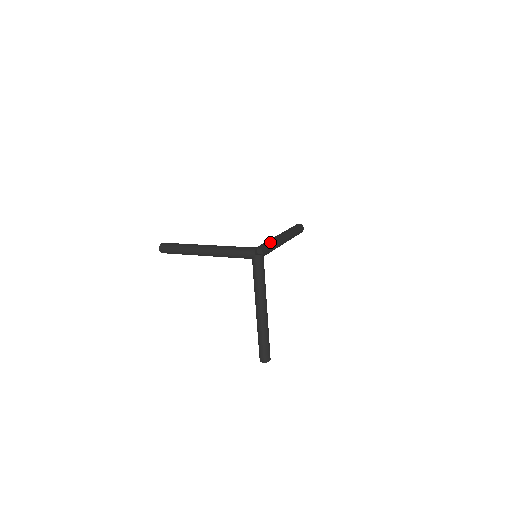
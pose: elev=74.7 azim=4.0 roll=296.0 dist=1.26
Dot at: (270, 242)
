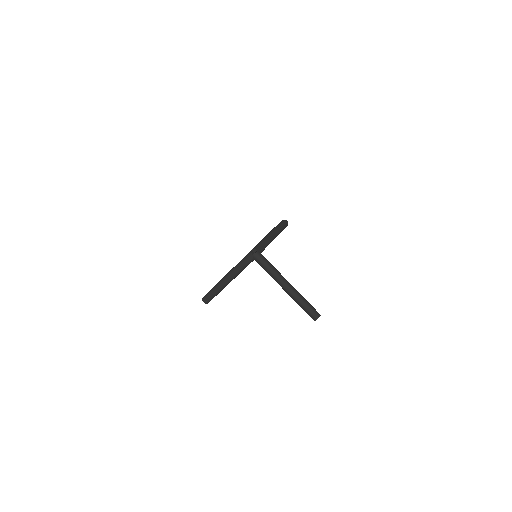
Dot at: (260, 242)
